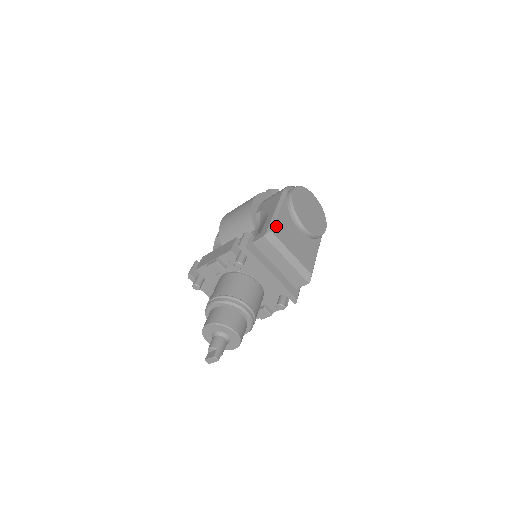
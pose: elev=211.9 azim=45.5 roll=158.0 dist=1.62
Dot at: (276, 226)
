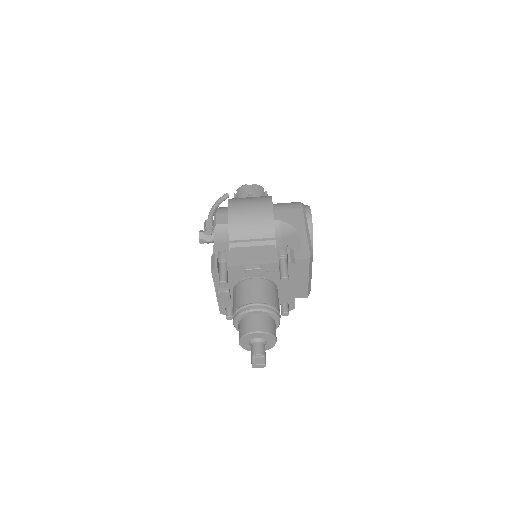
Dot at: (311, 248)
